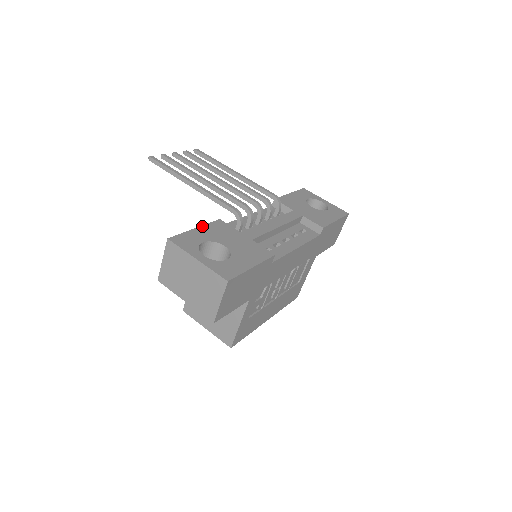
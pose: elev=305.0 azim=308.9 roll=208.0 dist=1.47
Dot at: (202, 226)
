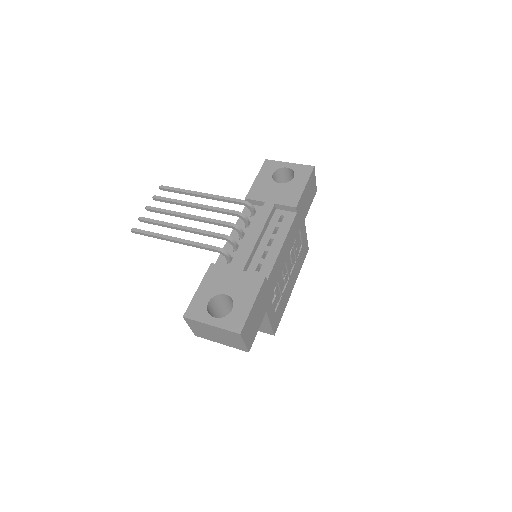
Dot at: (201, 283)
